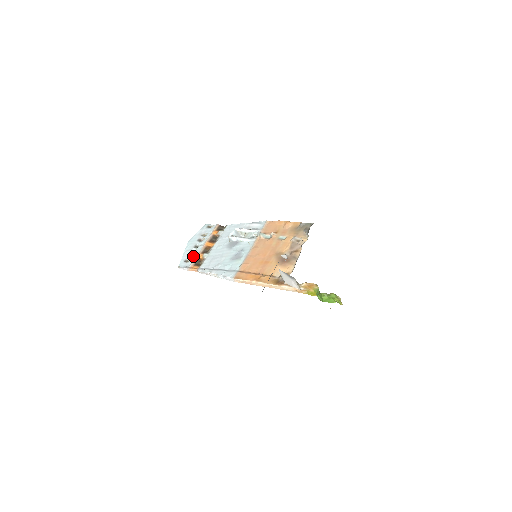
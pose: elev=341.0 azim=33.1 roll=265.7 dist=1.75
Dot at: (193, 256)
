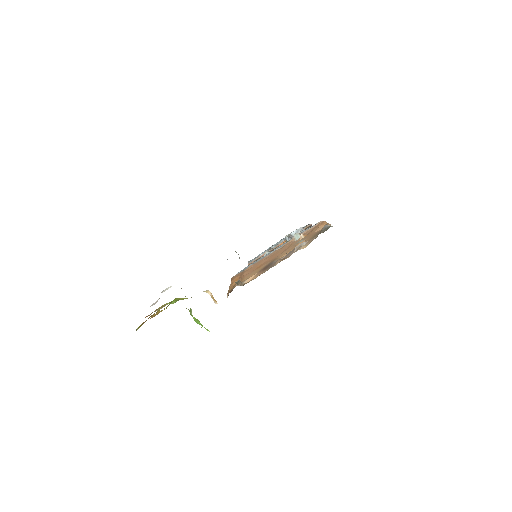
Dot at: occluded
